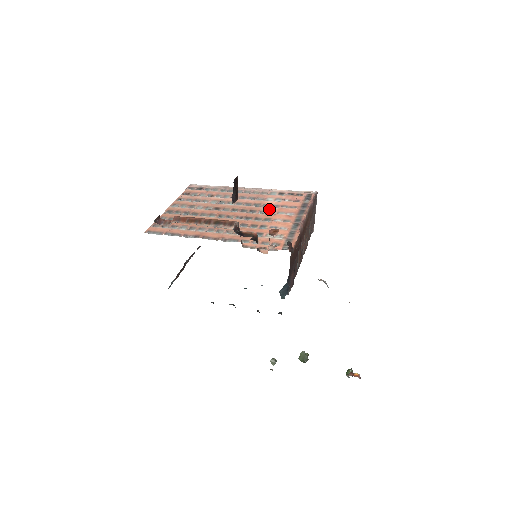
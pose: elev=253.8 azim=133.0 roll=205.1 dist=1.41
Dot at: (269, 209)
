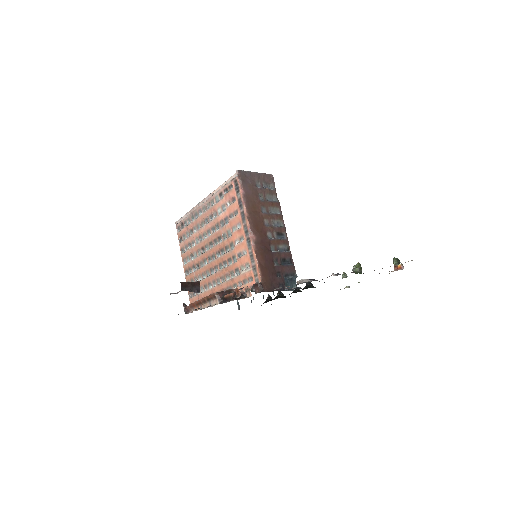
Dot at: (225, 229)
